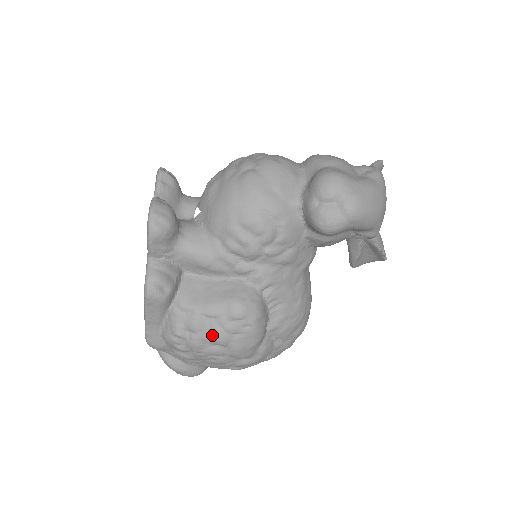
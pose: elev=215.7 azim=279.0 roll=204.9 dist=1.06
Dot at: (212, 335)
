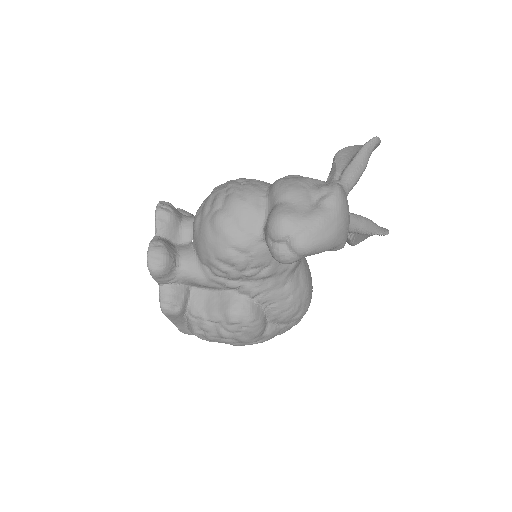
Dot at: (219, 334)
